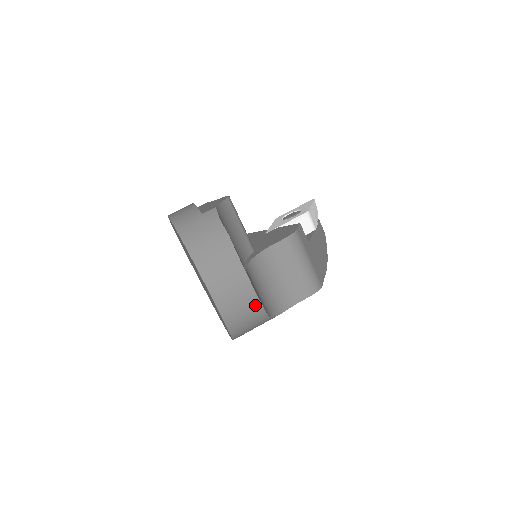
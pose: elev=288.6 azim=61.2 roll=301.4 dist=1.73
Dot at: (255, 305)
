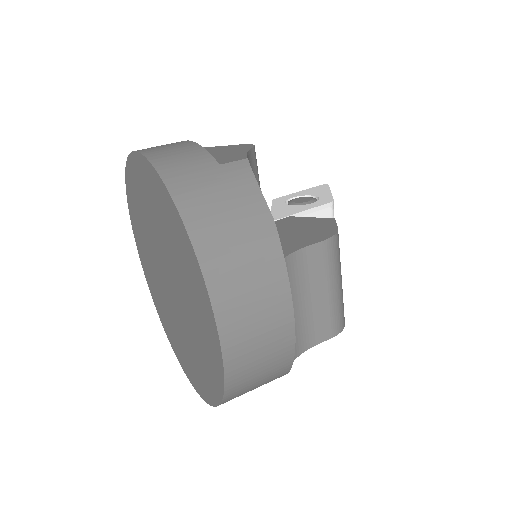
Dot at: (284, 360)
